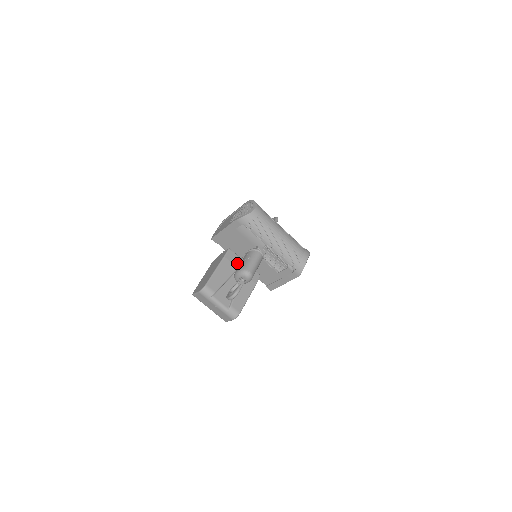
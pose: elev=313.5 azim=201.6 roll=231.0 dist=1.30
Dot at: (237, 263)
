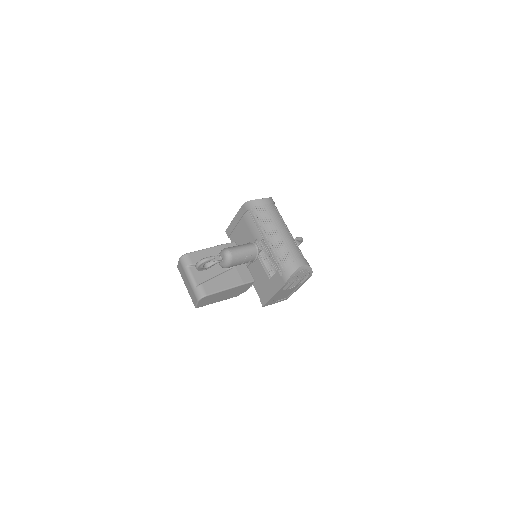
Dot at: occluded
